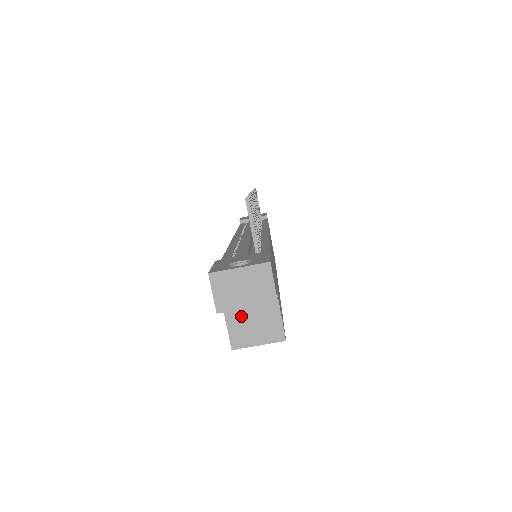
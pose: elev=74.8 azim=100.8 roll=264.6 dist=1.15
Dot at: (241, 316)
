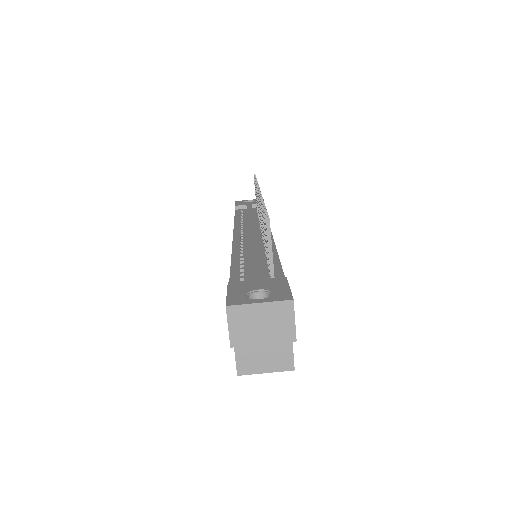
Dot at: occluded
